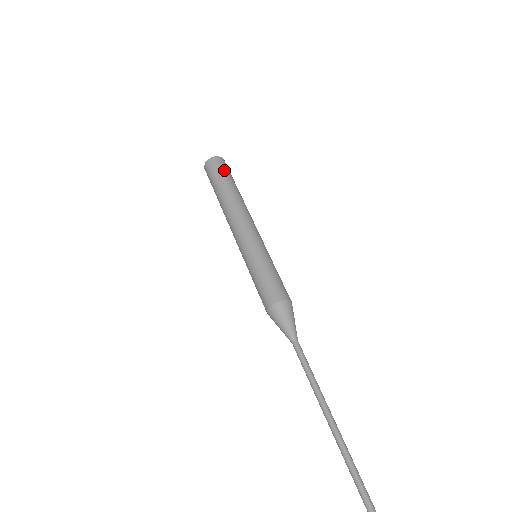
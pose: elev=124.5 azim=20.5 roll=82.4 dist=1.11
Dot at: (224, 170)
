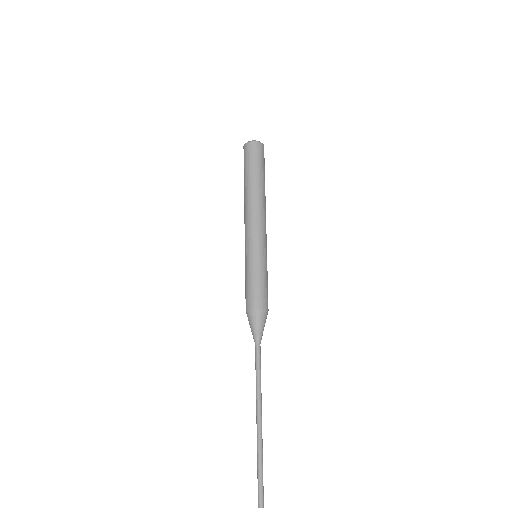
Dot at: (252, 159)
